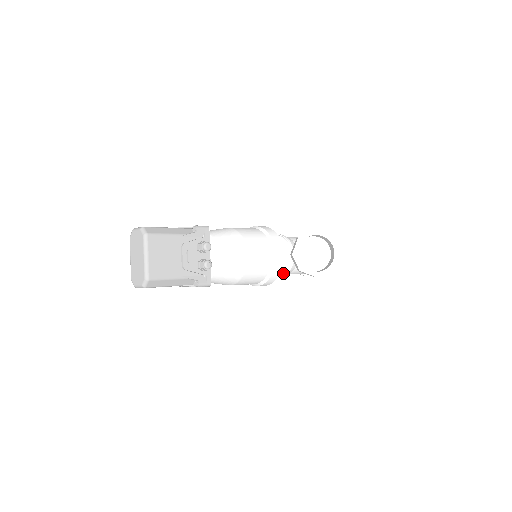
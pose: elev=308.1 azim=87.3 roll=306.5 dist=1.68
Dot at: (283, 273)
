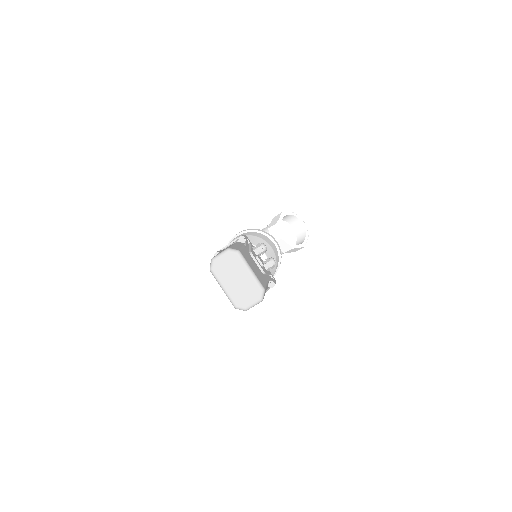
Dot at: occluded
